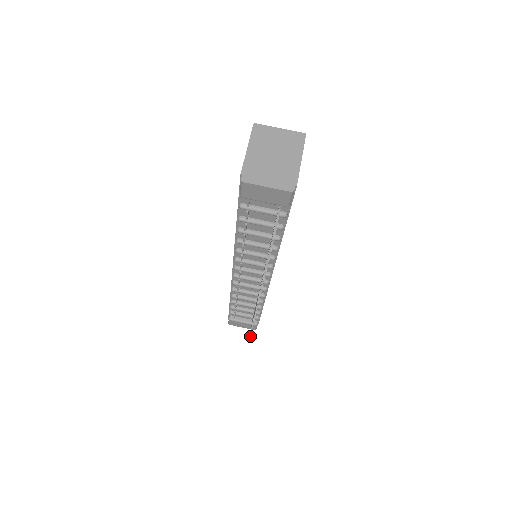
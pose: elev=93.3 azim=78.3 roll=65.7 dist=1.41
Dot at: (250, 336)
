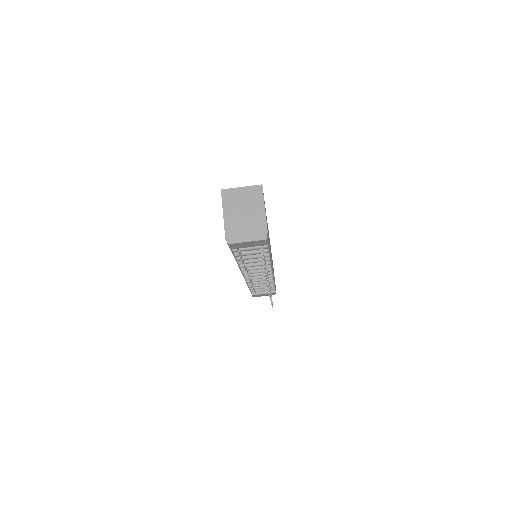
Dot at: (272, 306)
